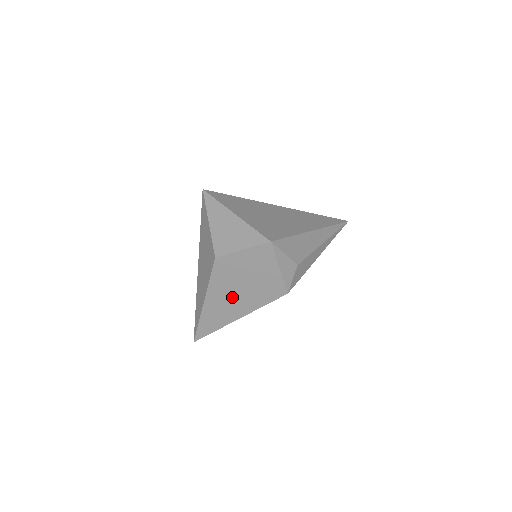
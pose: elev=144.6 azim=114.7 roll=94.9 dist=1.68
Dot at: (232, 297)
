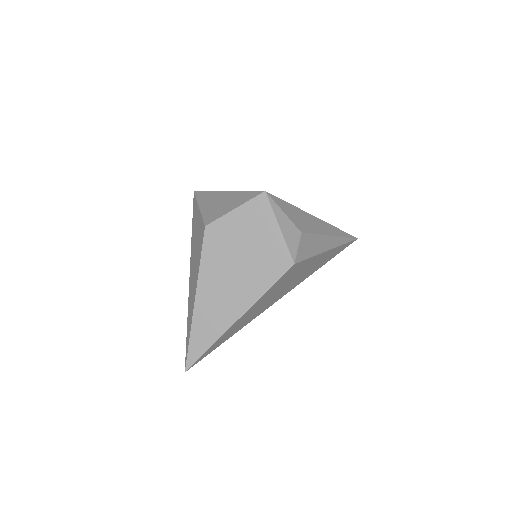
Dot at: (228, 283)
